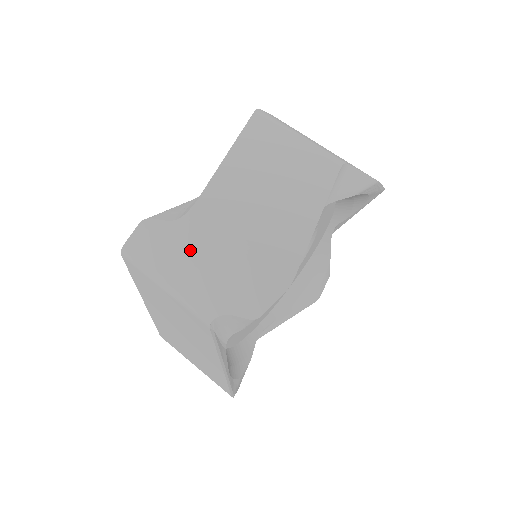
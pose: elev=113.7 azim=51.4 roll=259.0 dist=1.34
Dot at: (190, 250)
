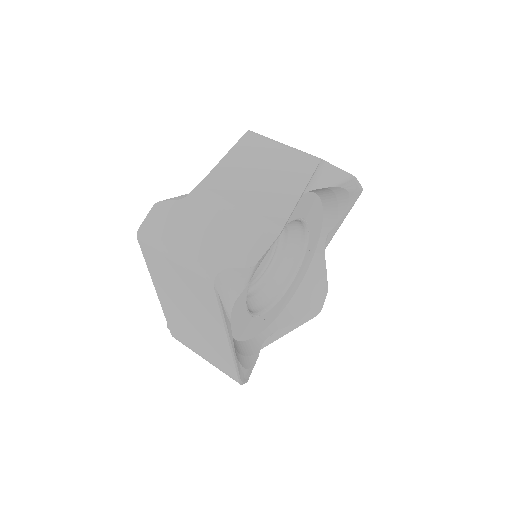
Dot at: (195, 220)
